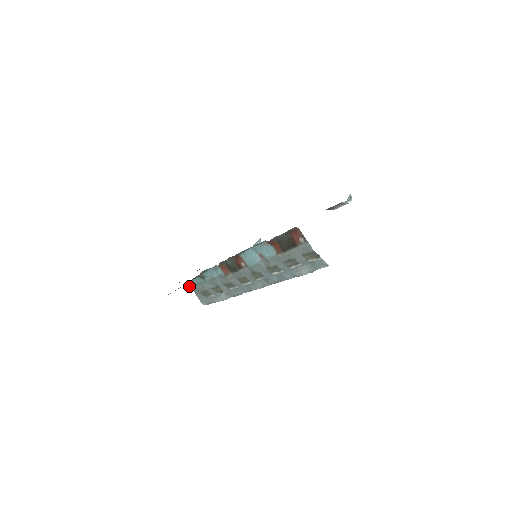
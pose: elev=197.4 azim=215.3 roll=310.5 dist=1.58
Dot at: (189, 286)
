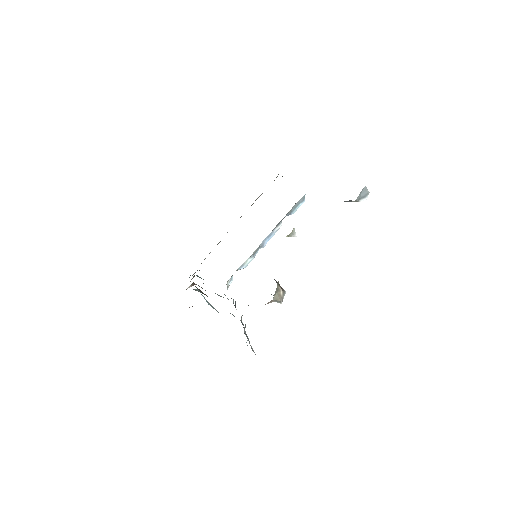
Dot at: occluded
